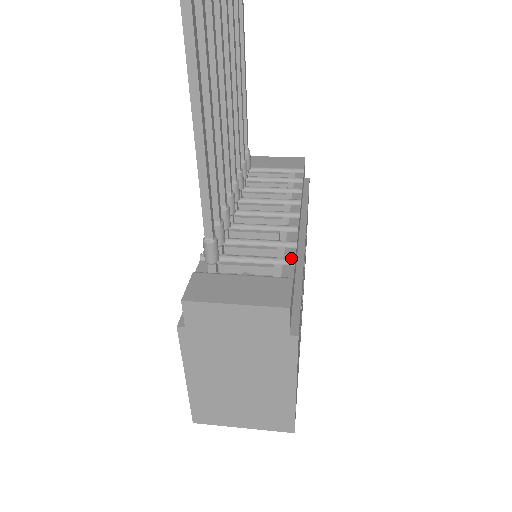
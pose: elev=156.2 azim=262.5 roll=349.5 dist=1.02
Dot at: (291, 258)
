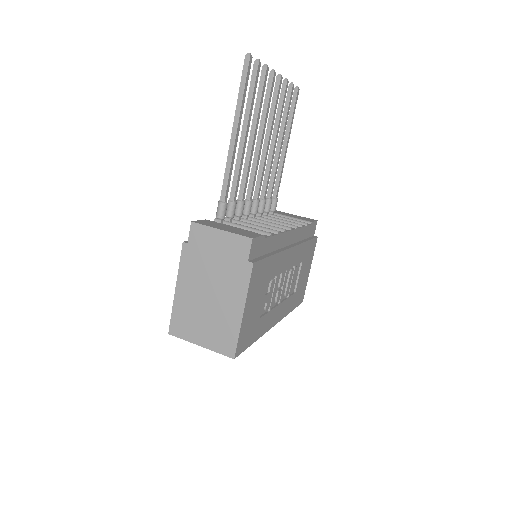
Dot at: occluded
